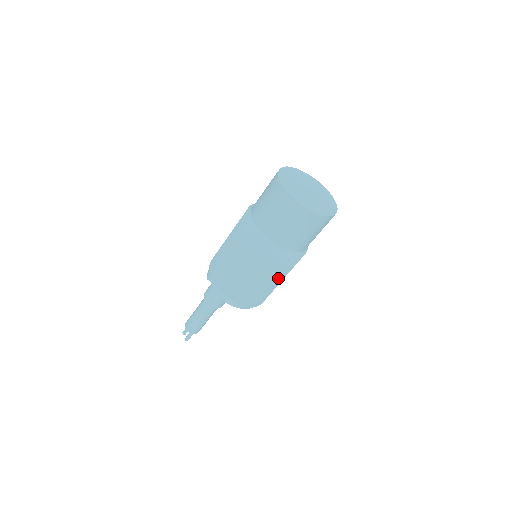
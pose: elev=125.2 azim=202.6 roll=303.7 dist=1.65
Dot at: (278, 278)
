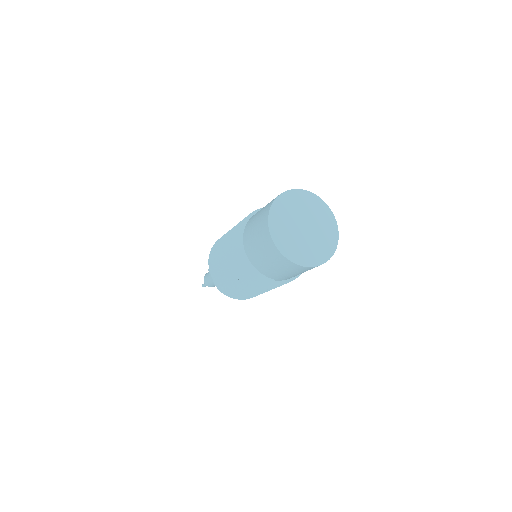
Dot at: (244, 284)
